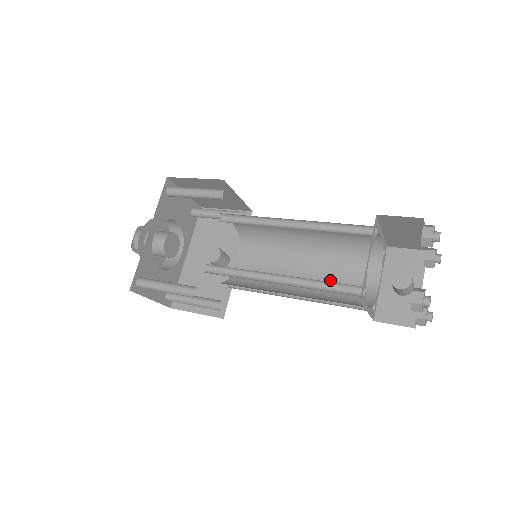
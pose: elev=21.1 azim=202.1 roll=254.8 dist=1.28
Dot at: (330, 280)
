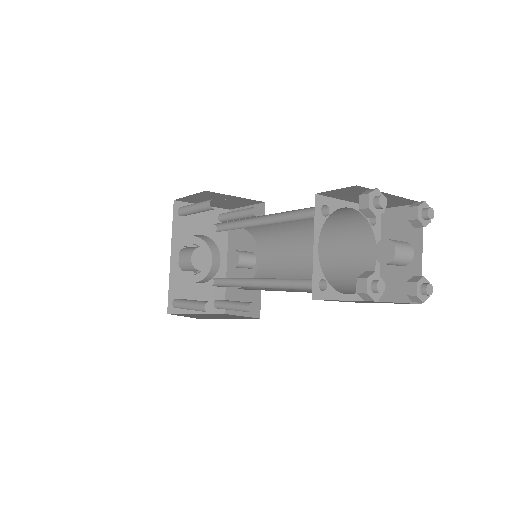
Dot at: (332, 263)
